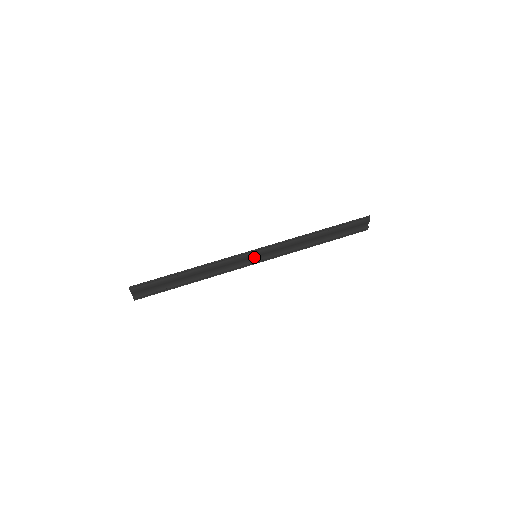
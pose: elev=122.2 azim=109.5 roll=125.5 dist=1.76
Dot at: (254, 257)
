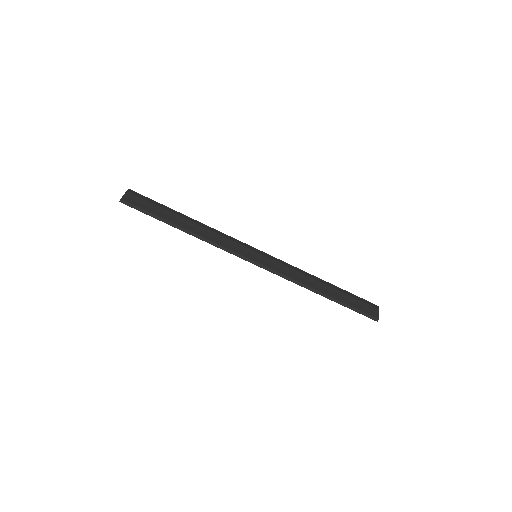
Dot at: (254, 254)
